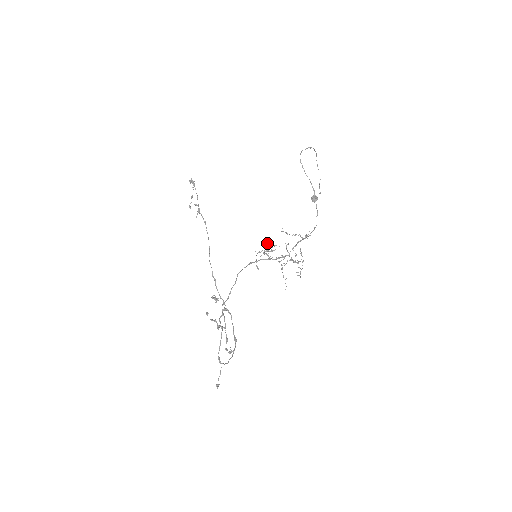
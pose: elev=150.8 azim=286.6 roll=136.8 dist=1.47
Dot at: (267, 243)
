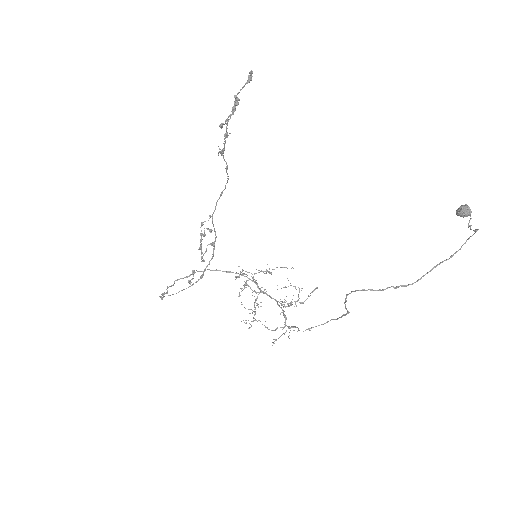
Dot at: (239, 296)
